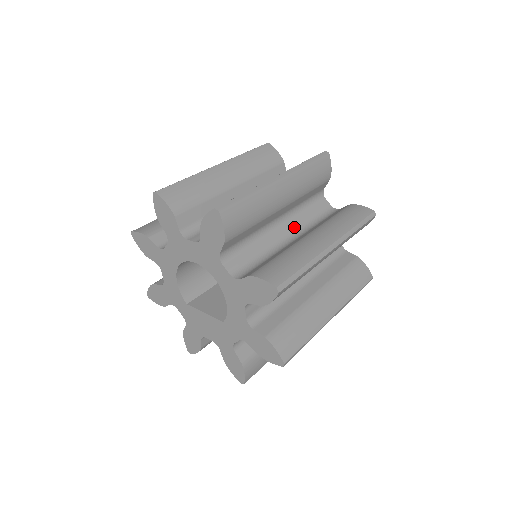
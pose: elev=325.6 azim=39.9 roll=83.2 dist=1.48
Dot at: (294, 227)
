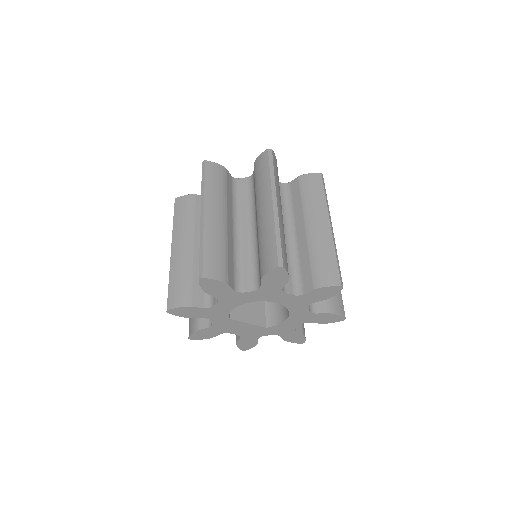
Dot at: occluded
